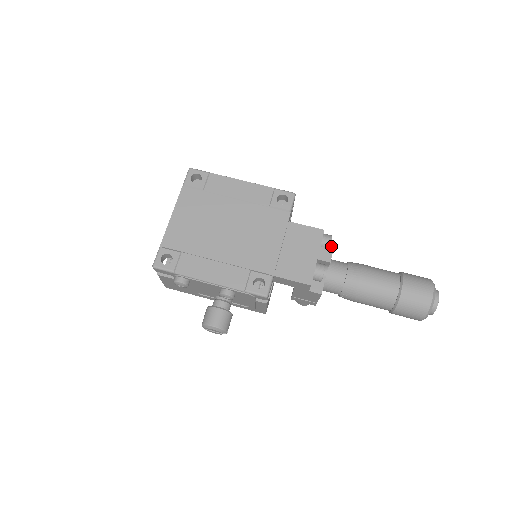
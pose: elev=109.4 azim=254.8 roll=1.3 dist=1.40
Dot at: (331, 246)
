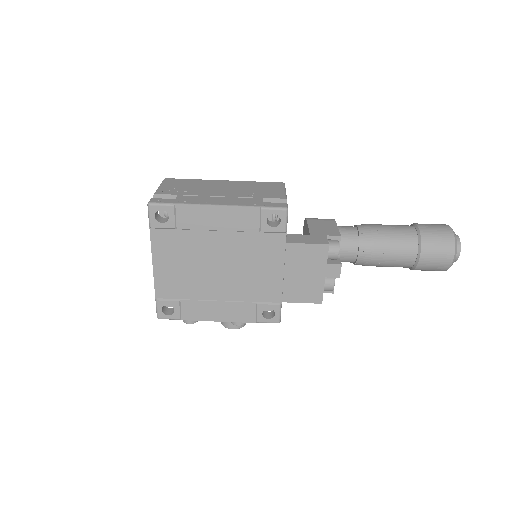
Dot at: occluded
